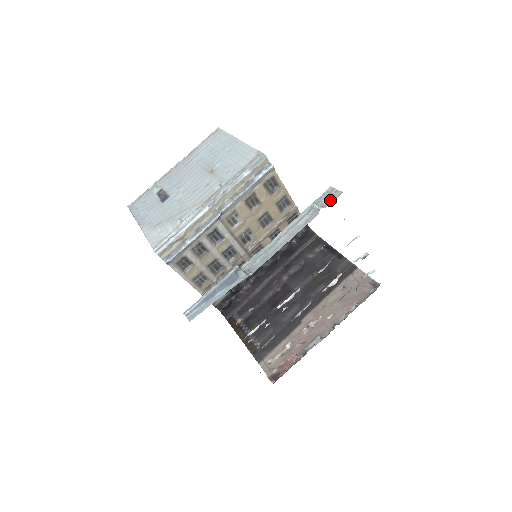
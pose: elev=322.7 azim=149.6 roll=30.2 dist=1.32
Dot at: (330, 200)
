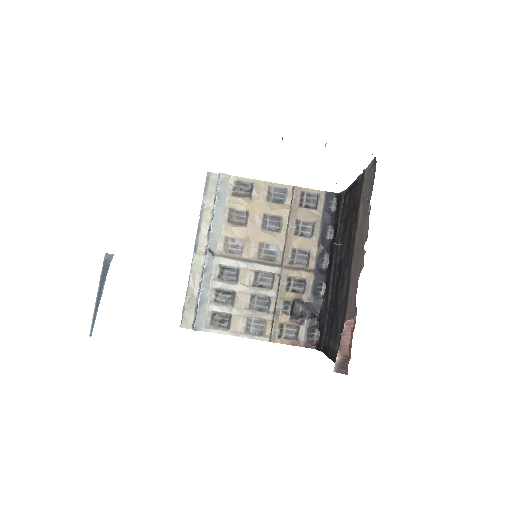
Dot at: occluded
